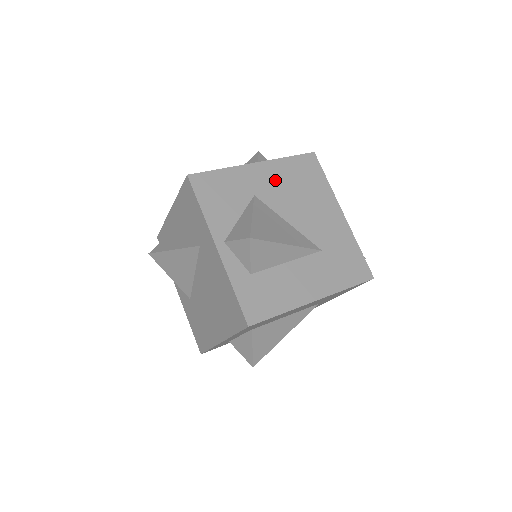
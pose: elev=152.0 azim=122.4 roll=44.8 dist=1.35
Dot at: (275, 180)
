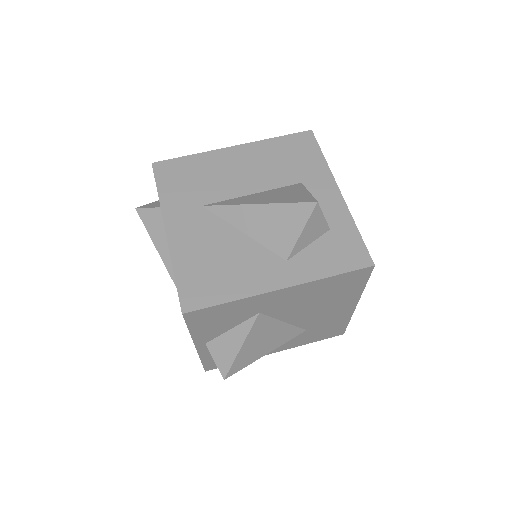
Dot at: (295, 298)
